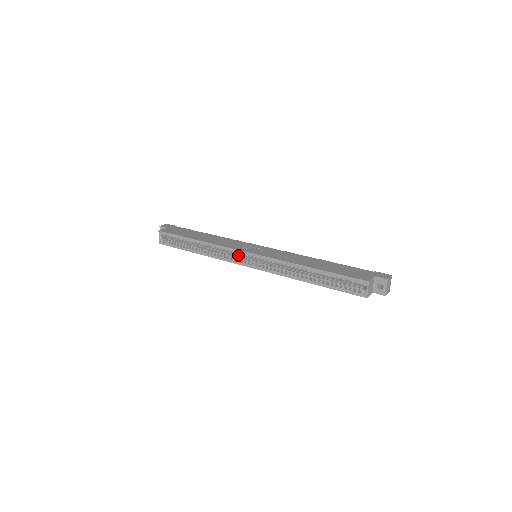
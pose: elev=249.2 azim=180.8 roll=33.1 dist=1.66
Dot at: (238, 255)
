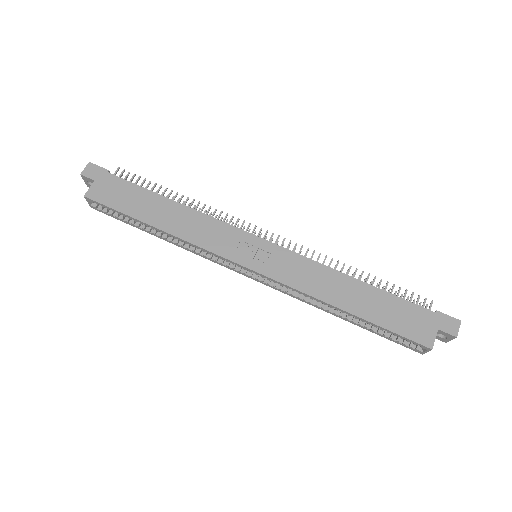
Dot at: occluded
